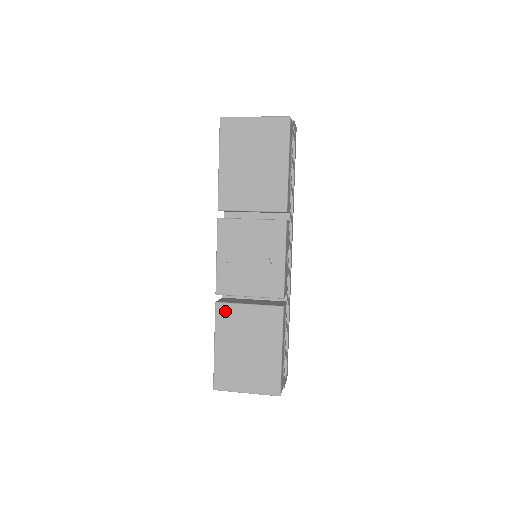
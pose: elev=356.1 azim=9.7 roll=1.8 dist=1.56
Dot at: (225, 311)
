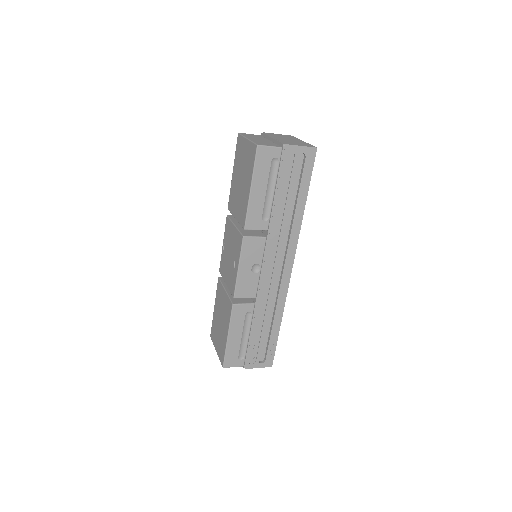
Dot at: (219, 287)
